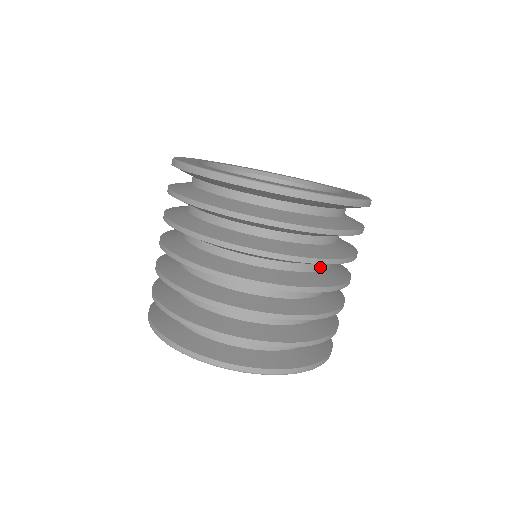
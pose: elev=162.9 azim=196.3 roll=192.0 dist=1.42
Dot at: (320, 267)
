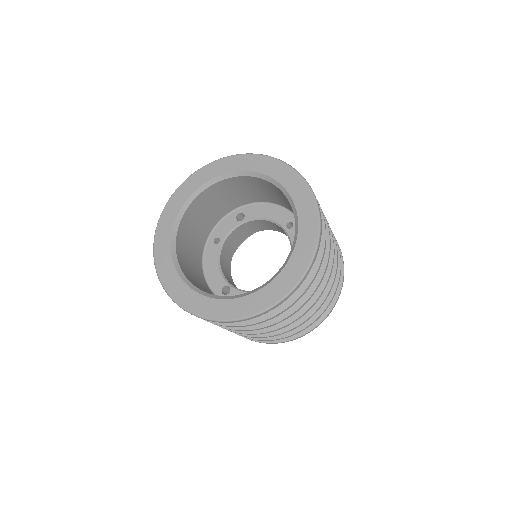
Dot at: occluded
